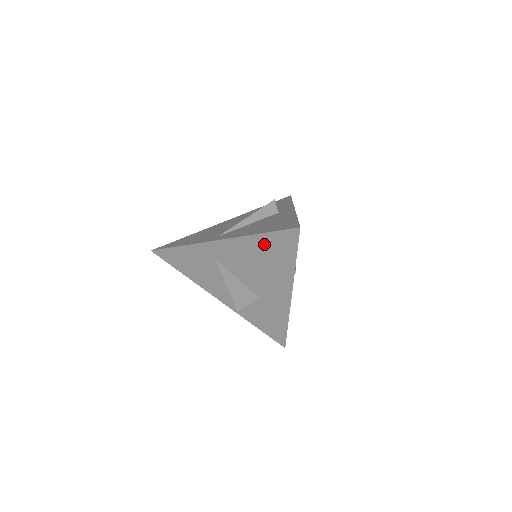
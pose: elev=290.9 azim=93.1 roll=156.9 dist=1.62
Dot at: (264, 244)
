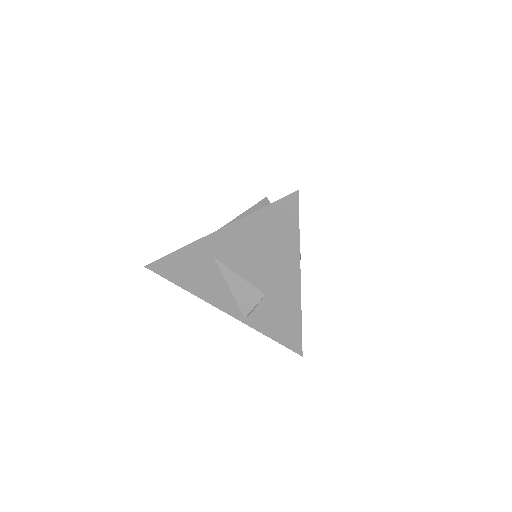
Dot at: (263, 223)
